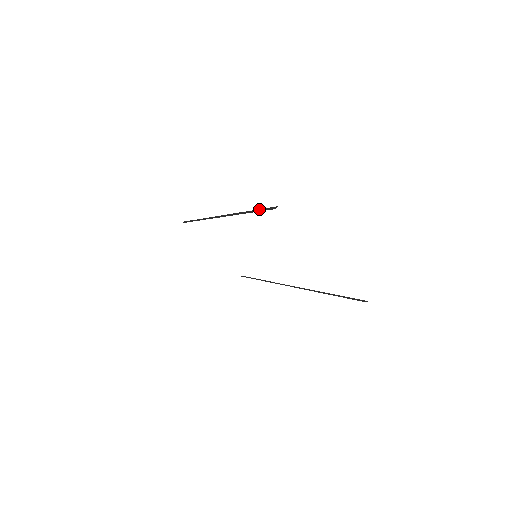
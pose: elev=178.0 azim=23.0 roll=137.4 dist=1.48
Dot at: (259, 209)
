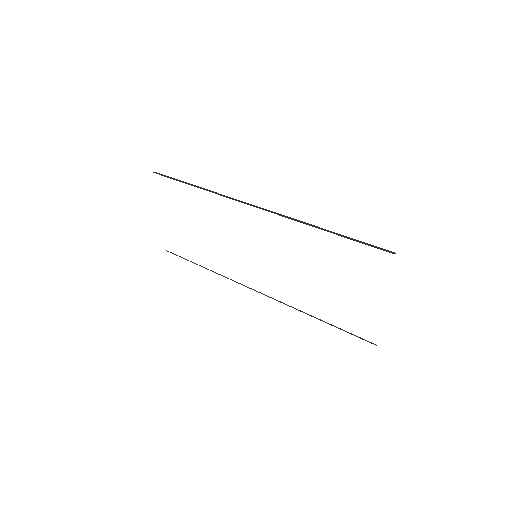
Dot at: (358, 240)
